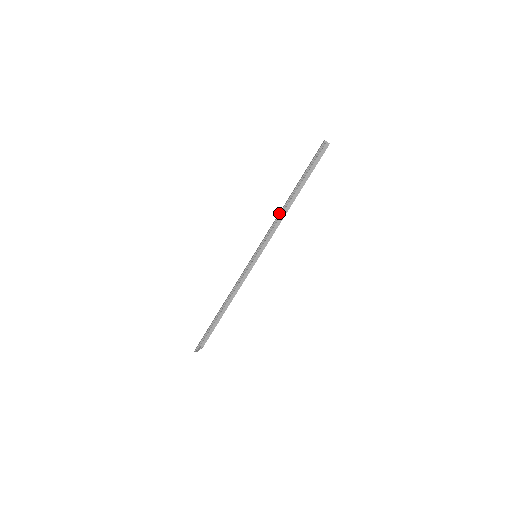
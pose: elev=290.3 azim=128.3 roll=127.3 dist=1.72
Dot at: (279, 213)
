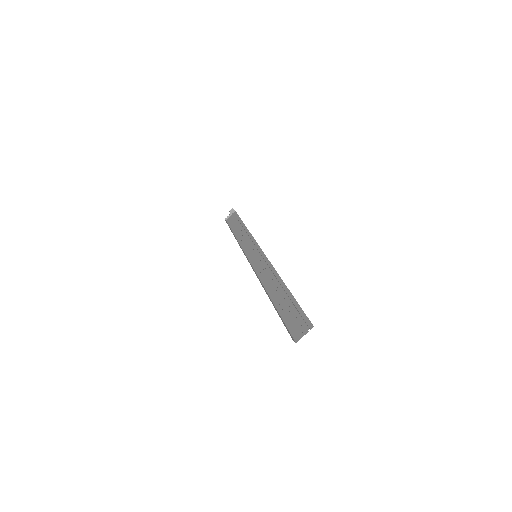
Dot at: (264, 286)
